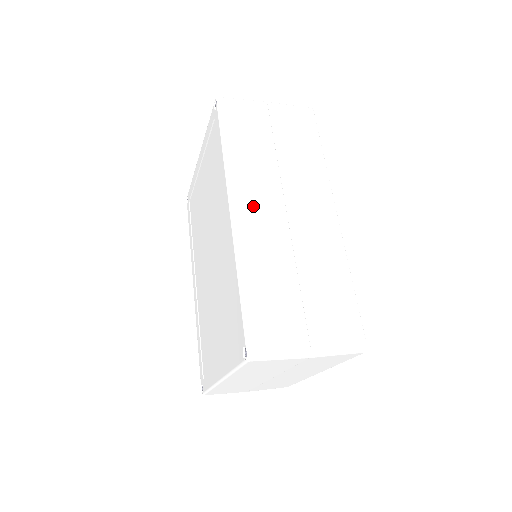
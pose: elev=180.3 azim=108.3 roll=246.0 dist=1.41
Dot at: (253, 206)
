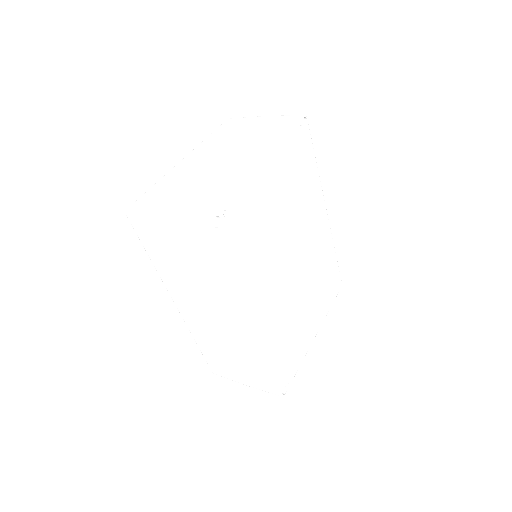
Dot at: (188, 307)
